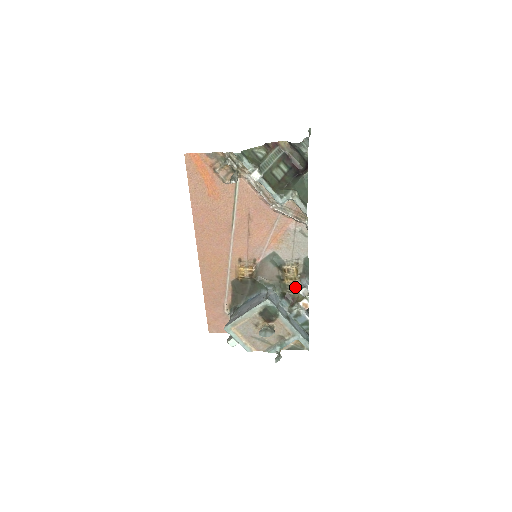
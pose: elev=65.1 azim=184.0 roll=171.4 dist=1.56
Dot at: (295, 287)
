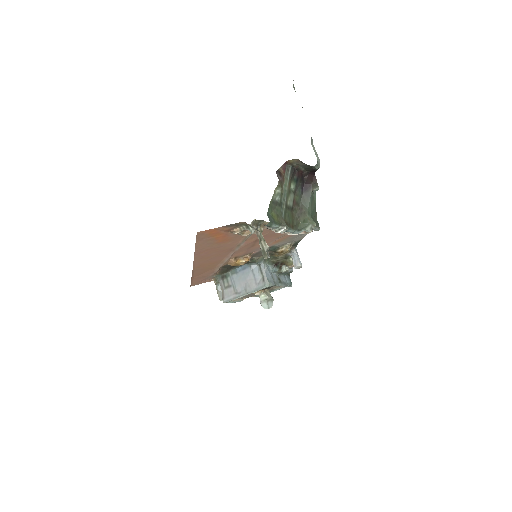
Dot at: (285, 257)
